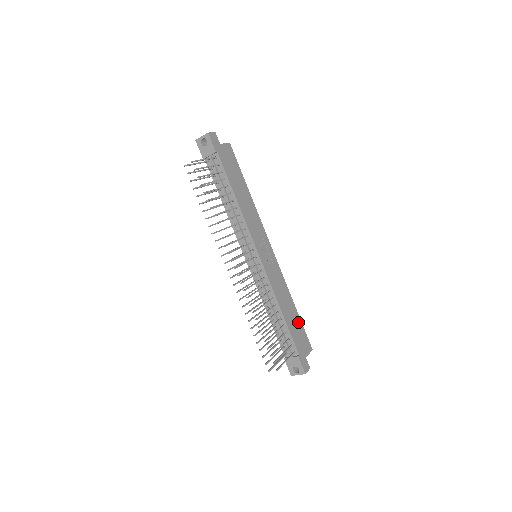
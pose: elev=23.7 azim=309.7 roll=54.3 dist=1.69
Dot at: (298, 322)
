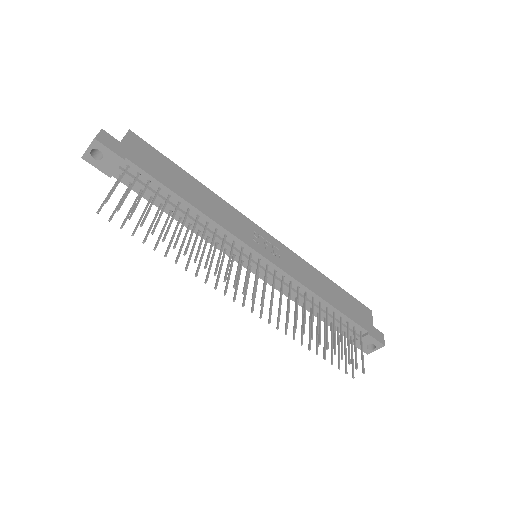
Dot at: (343, 294)
